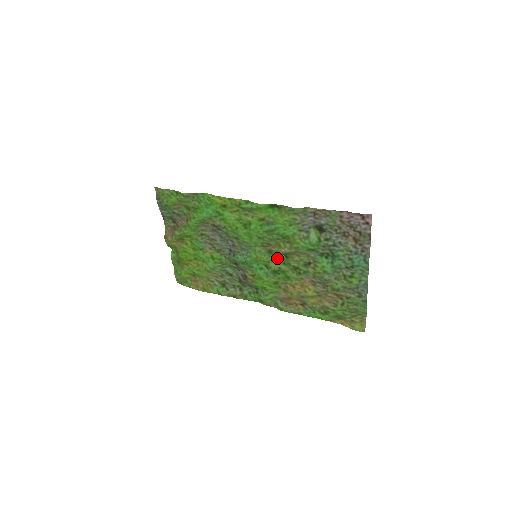
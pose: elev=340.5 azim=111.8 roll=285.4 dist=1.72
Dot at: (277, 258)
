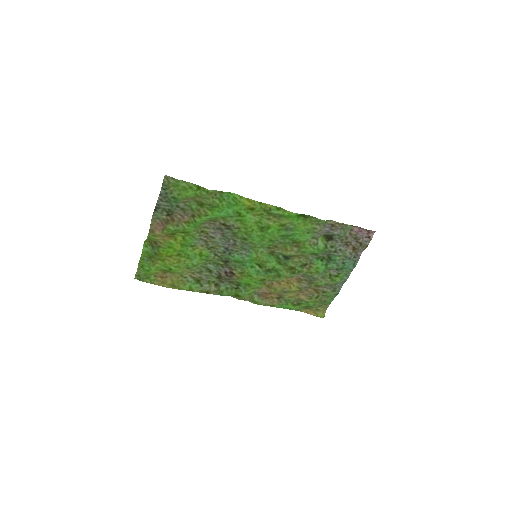
Dot at: (275, 258)
